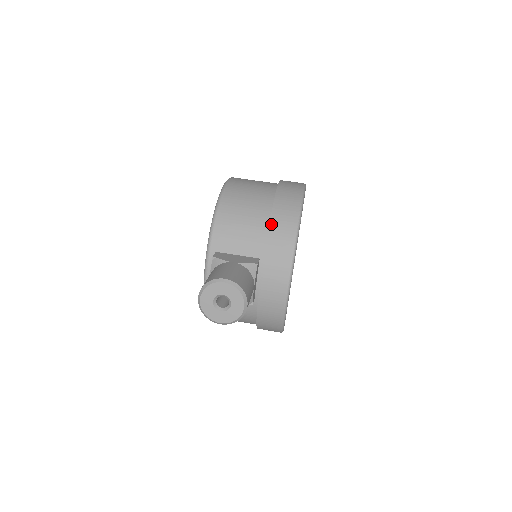
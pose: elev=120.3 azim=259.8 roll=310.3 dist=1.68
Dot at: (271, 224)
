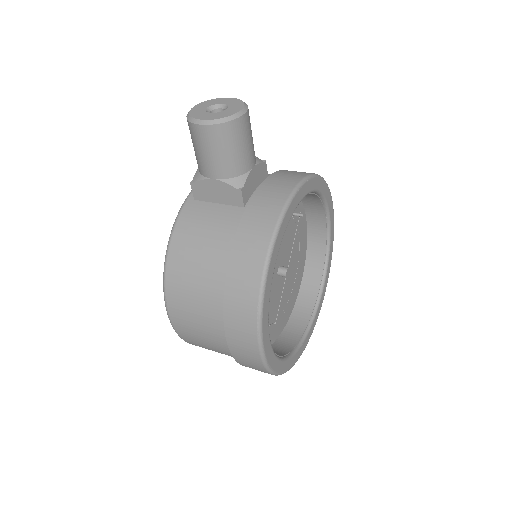
Dot at: occluded
